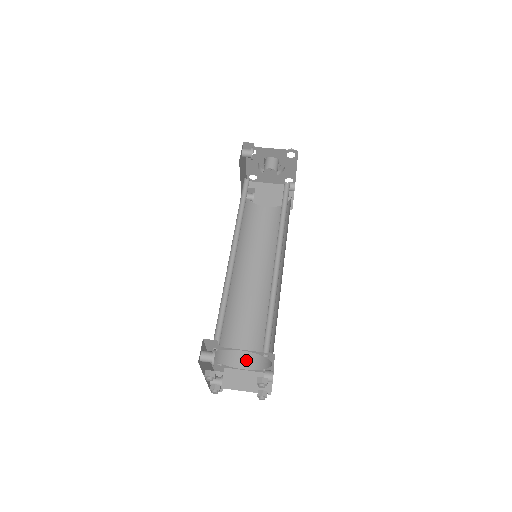
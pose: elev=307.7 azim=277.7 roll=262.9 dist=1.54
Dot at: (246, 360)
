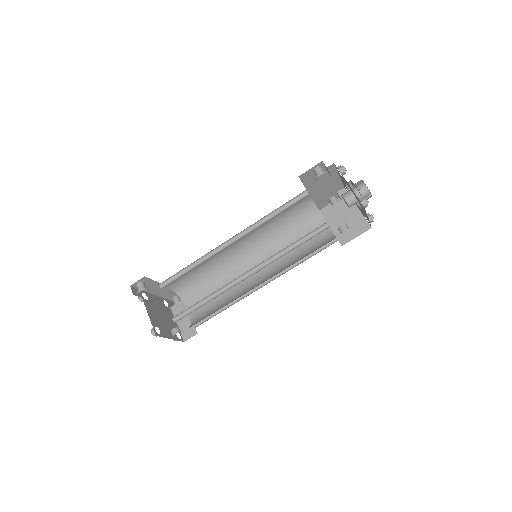
Dot at: occluded
